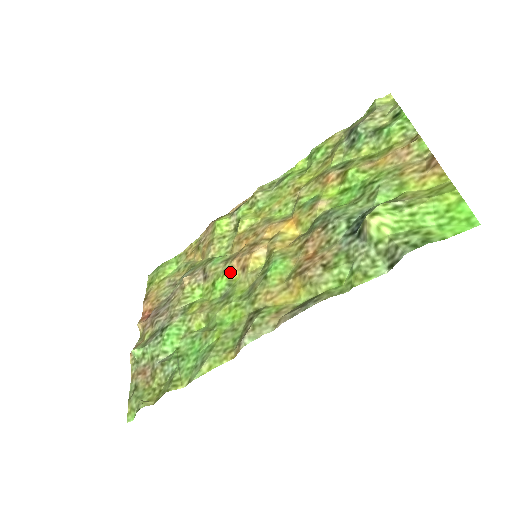
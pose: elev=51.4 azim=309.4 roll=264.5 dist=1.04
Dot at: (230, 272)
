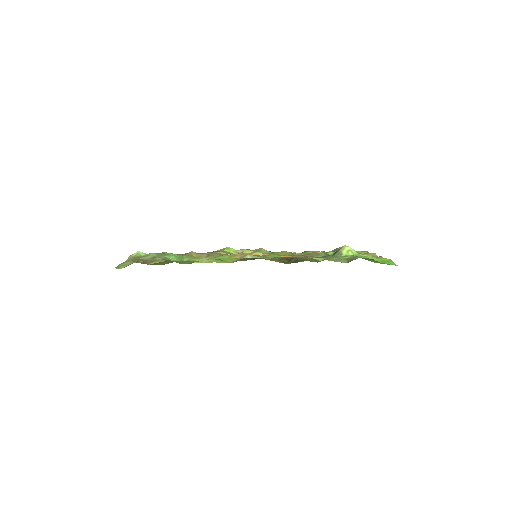
Dot at: (233, 256)
